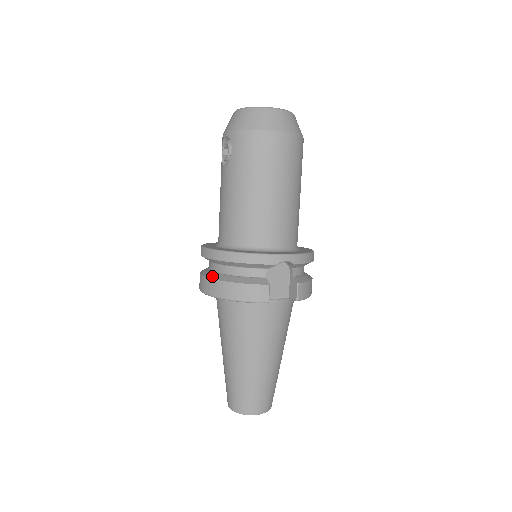
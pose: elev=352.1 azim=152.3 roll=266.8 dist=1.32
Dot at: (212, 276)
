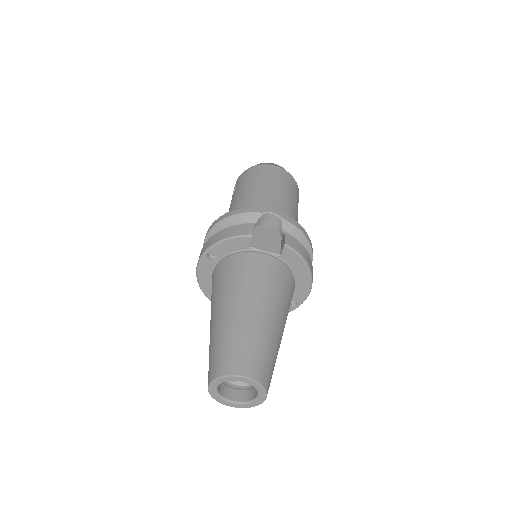
Dot at: occluded
